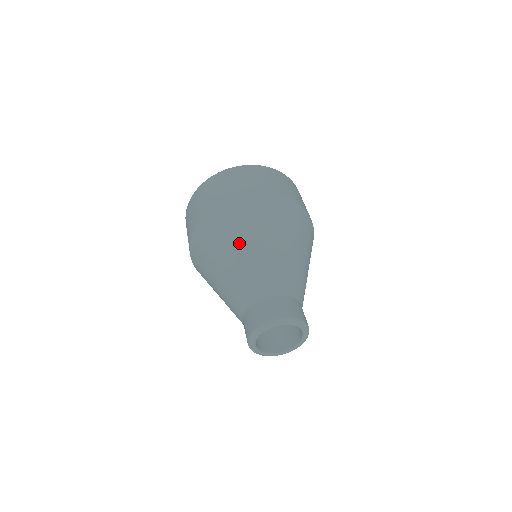
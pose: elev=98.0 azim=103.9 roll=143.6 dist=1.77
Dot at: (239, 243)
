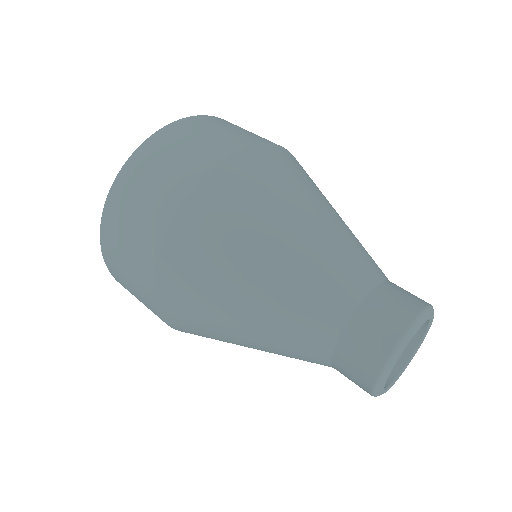
Dot at: (263, 238)
